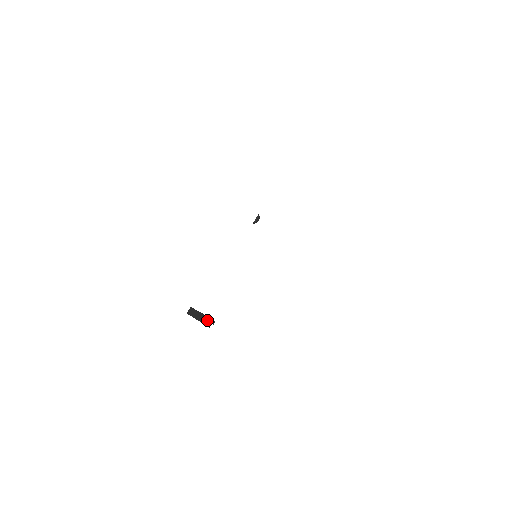
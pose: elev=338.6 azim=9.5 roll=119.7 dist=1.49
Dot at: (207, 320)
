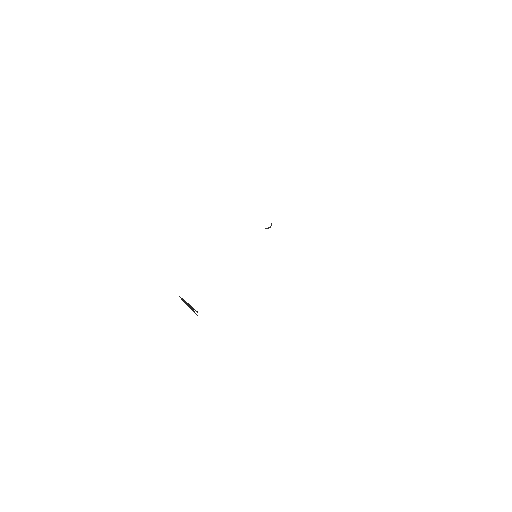
Dot at: (194, 309)
